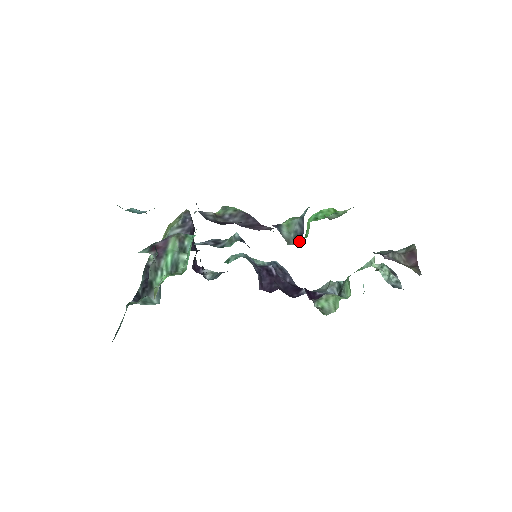
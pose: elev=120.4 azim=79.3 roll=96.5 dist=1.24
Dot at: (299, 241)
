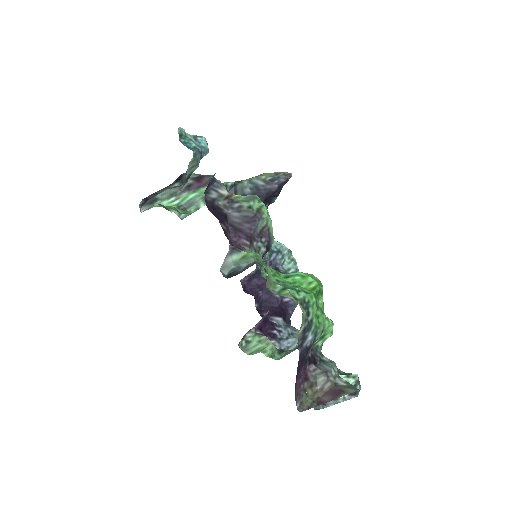
Dot at: (229, 276)
